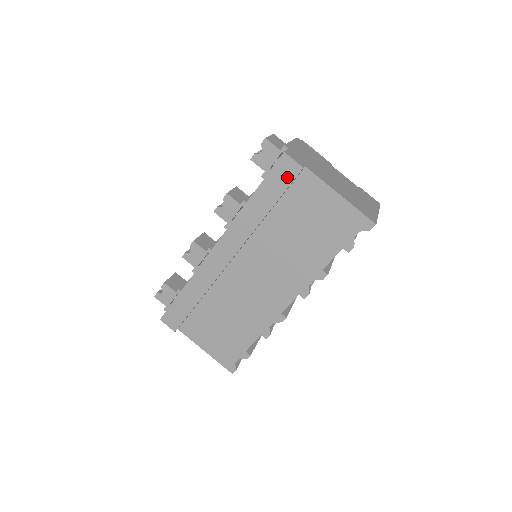
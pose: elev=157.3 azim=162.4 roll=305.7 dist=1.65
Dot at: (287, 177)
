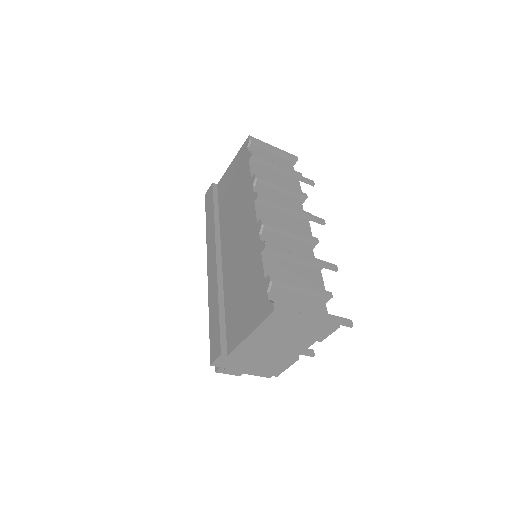
Dot at: (211, 195)
